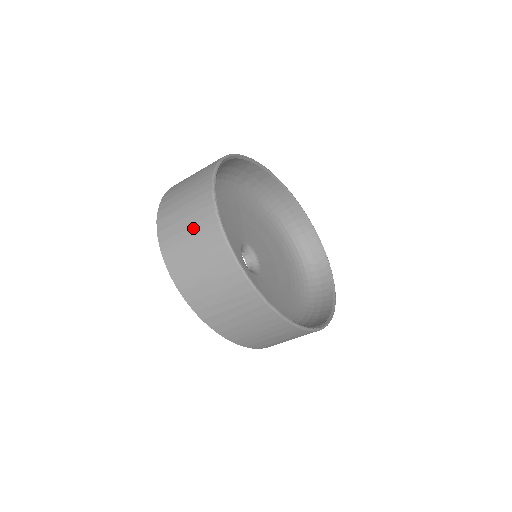
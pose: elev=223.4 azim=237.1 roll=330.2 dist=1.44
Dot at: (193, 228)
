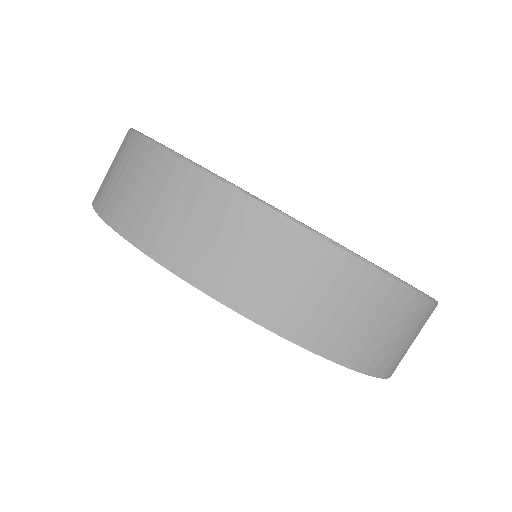
Dot at: occluded
